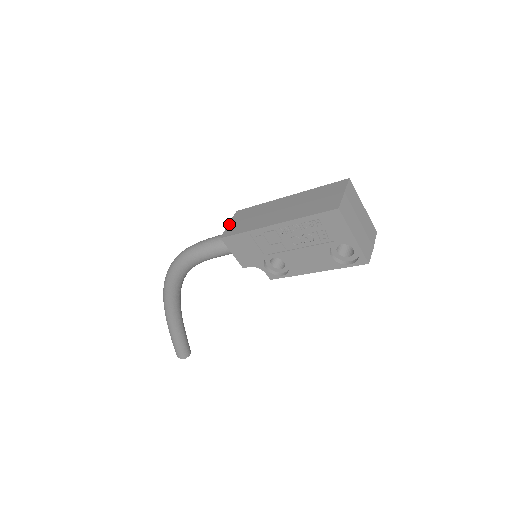
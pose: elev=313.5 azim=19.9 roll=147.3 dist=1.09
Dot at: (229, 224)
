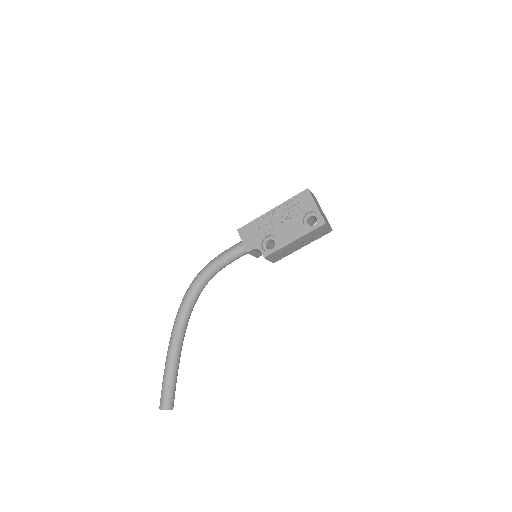
Dot at: occluded
